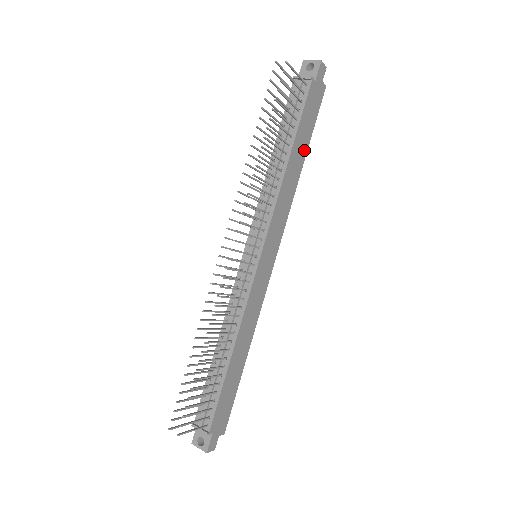
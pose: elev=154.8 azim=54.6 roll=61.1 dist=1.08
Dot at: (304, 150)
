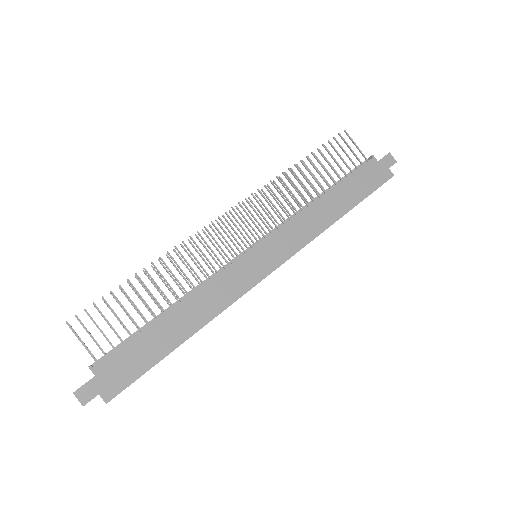
Dot at: (349, 204)
